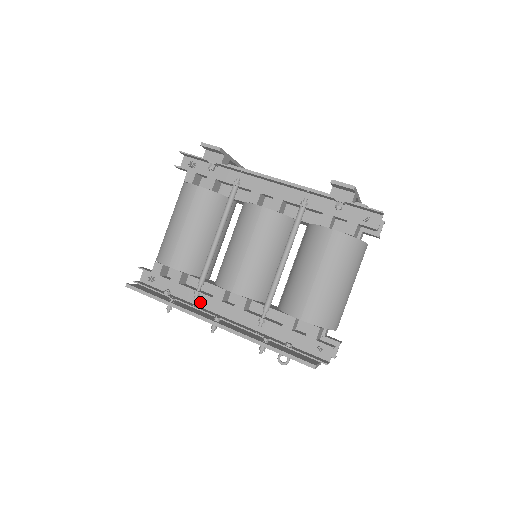
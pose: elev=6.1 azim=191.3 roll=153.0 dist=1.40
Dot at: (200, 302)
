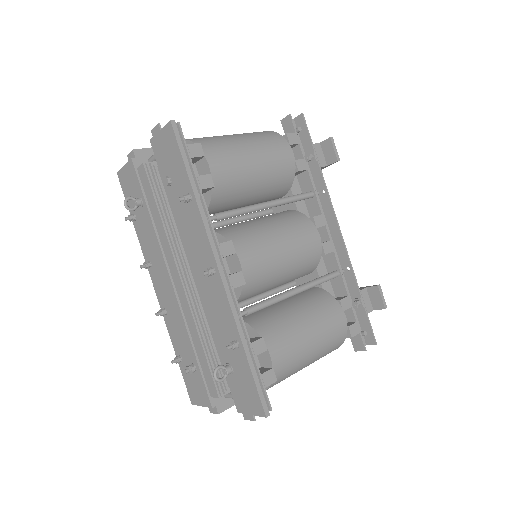
Dot at: occluded
